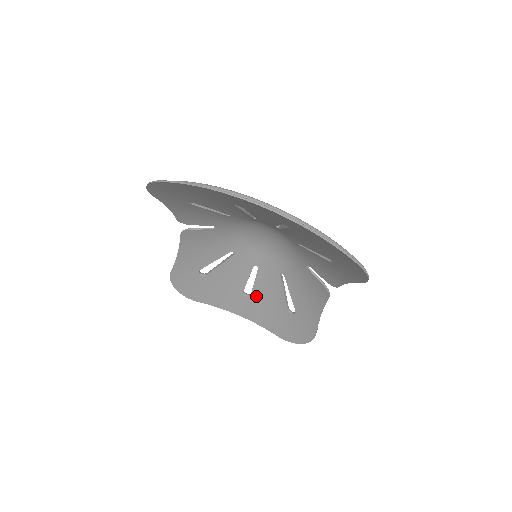
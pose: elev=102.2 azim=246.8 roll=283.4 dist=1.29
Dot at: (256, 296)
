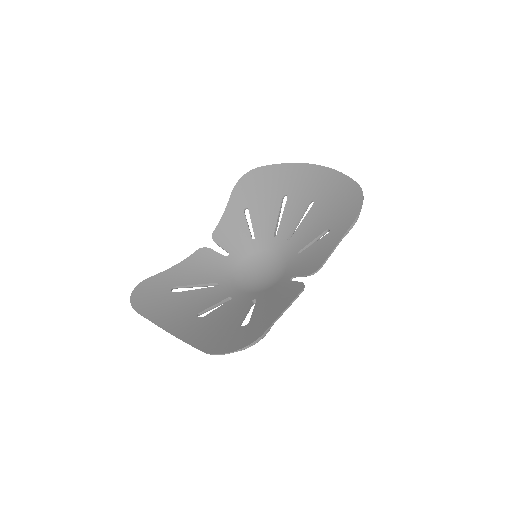
Dot at: (210, 317)
